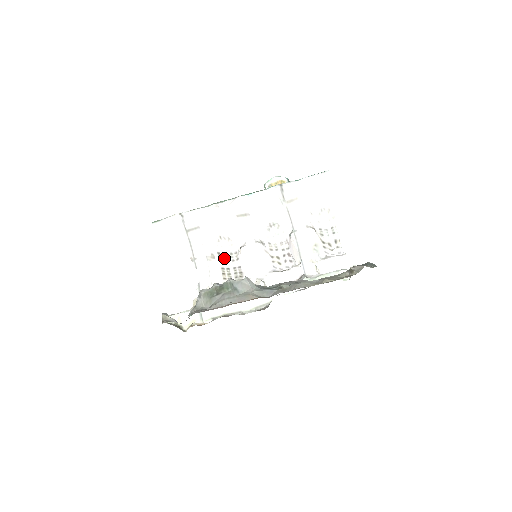
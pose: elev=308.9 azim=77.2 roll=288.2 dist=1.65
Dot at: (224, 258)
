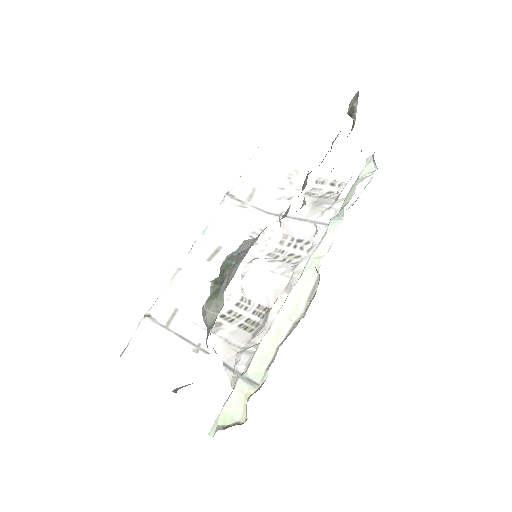
Dot at: (233, 316)
